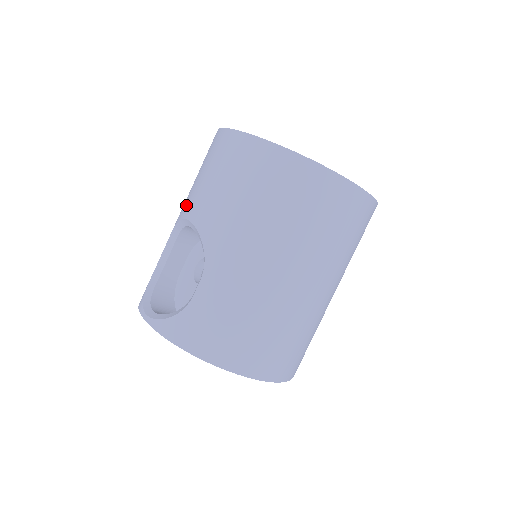
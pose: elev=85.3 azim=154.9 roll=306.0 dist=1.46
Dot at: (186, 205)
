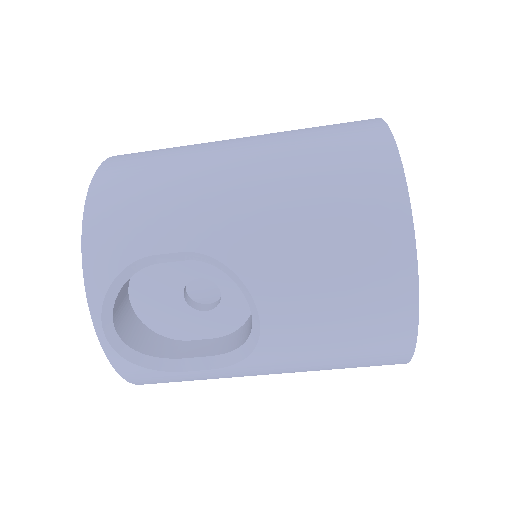
Dot at: (274, 284)
